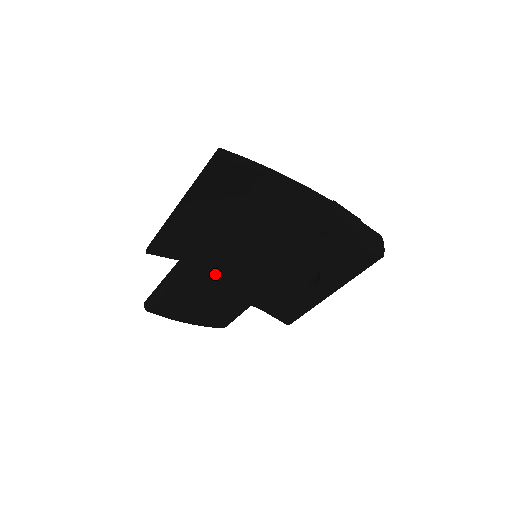
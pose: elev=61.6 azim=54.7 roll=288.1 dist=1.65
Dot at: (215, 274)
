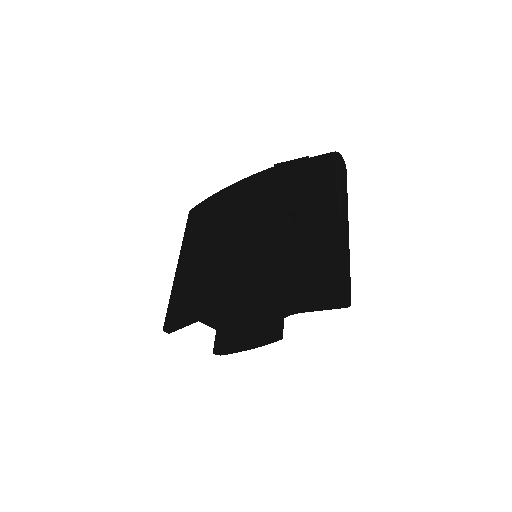
Dot at: occluded
